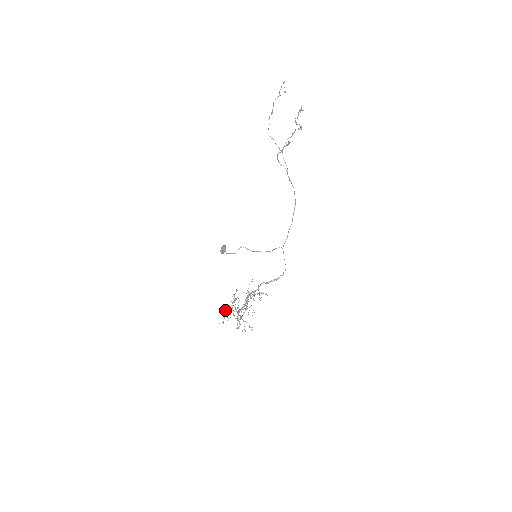
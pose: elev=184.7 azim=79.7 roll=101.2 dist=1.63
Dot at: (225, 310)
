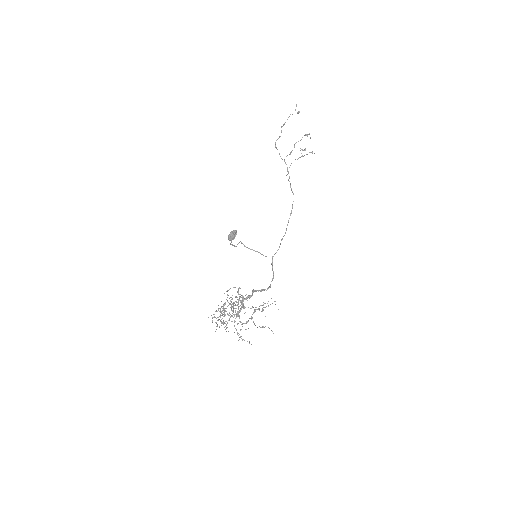
Dot at: occluded
